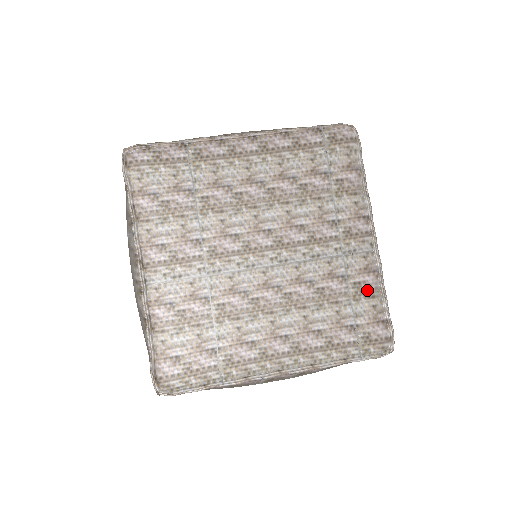
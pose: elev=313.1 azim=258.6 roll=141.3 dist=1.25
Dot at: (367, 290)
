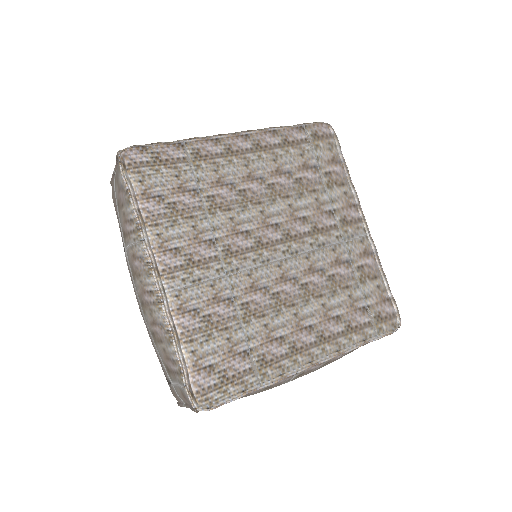
Dot at: (370, 272)
